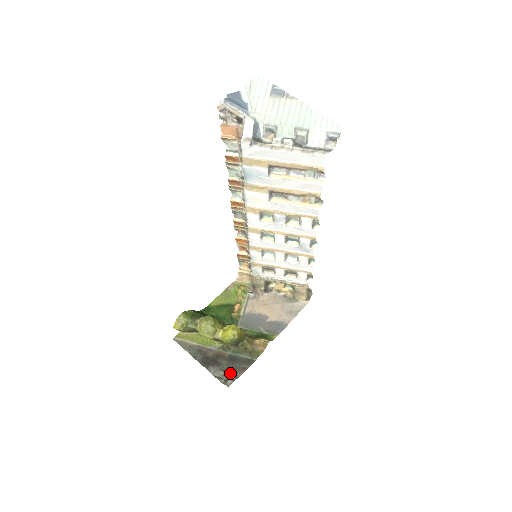
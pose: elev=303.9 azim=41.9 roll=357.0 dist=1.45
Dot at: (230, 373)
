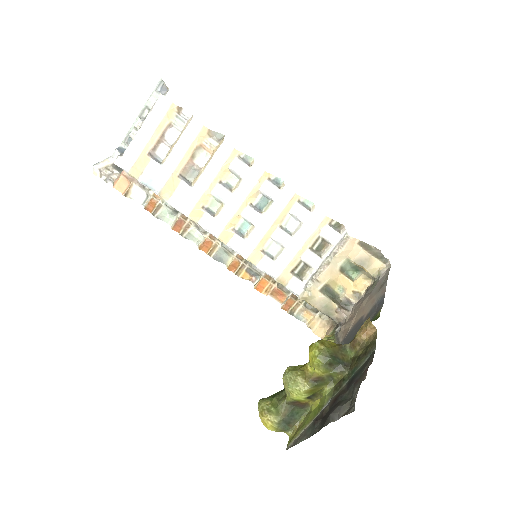
Dot at: (354, 391)
